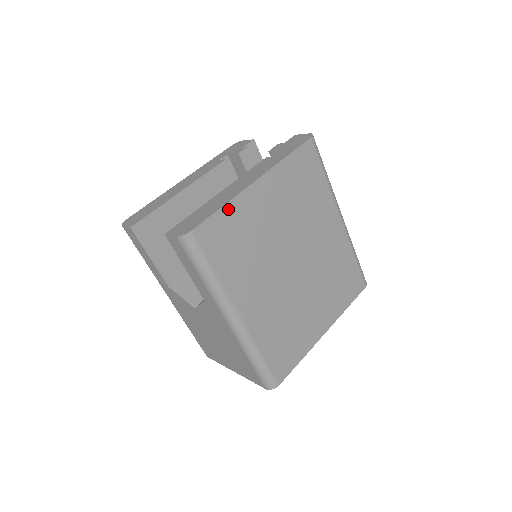
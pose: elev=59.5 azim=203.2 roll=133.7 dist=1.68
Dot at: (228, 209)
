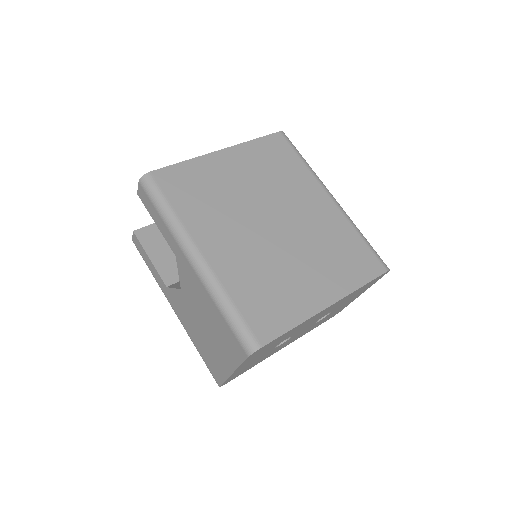
Dot at: (189, 164)
